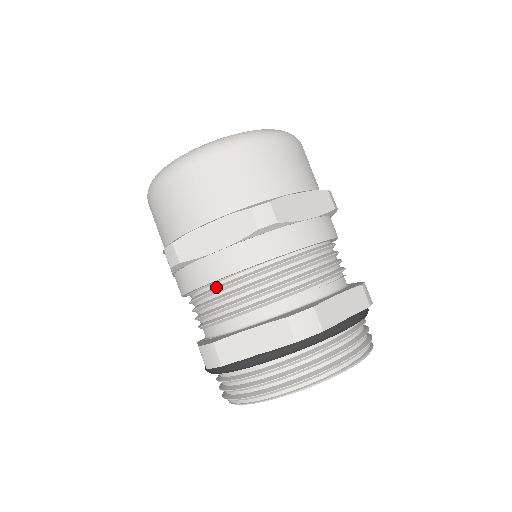
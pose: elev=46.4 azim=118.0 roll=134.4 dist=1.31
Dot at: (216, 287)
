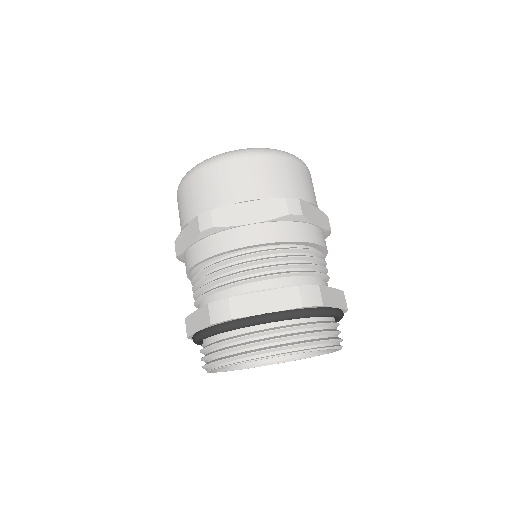
Dot at: (238, 255)
